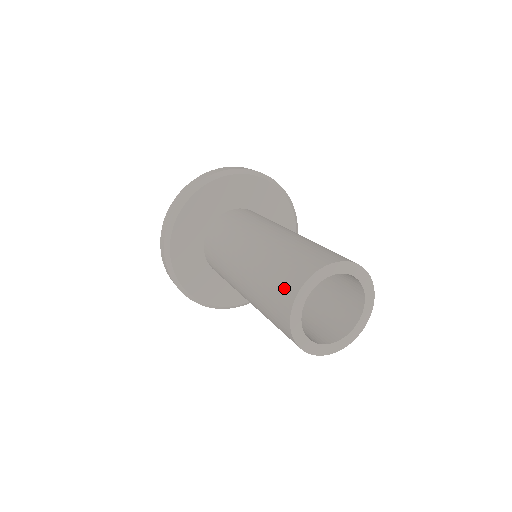
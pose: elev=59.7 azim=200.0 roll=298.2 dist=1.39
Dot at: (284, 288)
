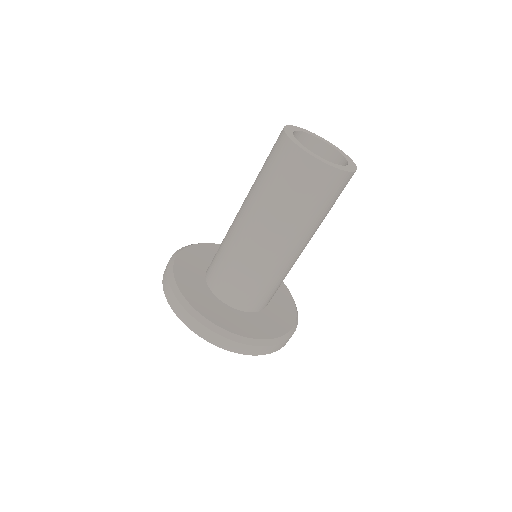
Dot at: (281, 155)
